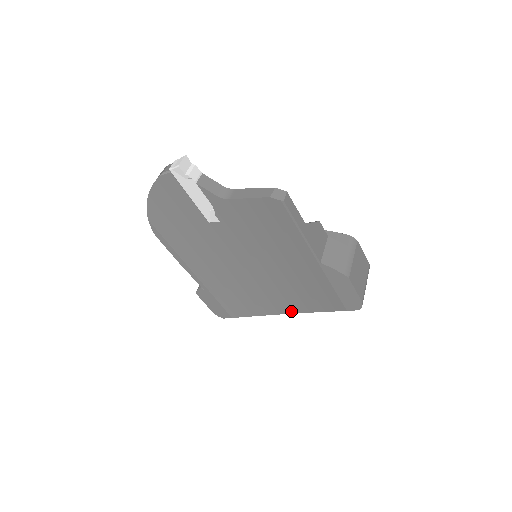
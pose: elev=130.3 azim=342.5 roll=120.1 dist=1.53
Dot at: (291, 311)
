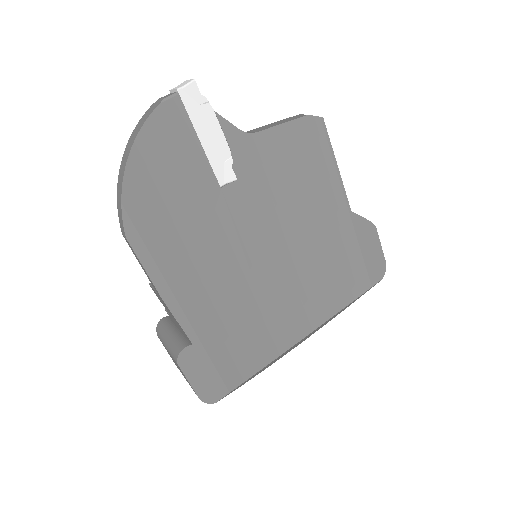
Dot at: (309, 329)
